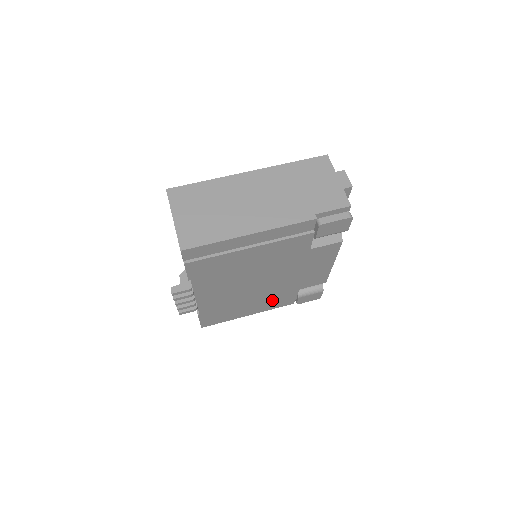
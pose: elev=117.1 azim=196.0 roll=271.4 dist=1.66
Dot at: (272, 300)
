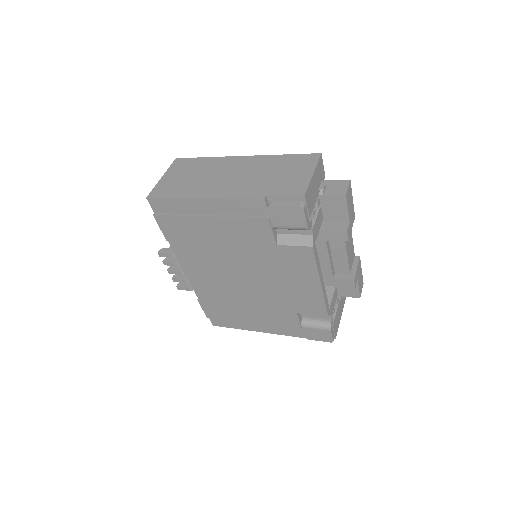
Dot at: (271, 316)
